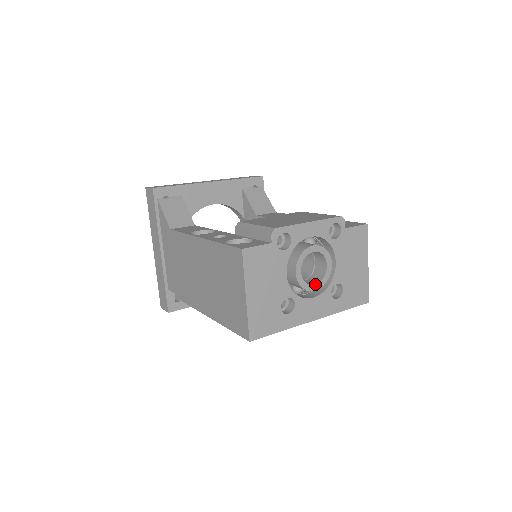
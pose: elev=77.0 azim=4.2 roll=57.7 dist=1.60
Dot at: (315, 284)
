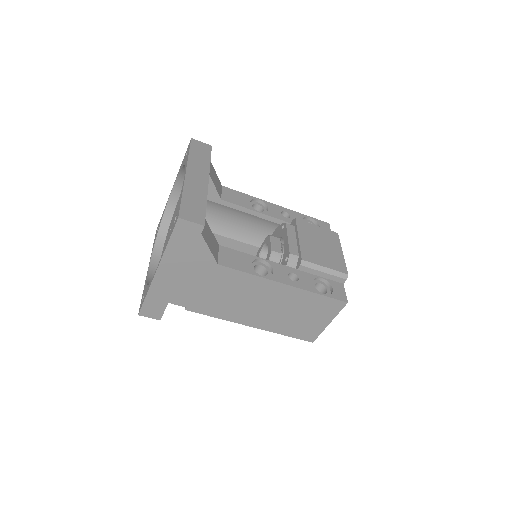
Dot at: occluded
